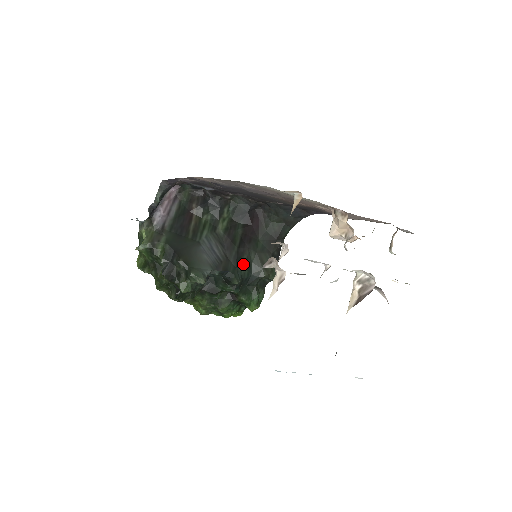
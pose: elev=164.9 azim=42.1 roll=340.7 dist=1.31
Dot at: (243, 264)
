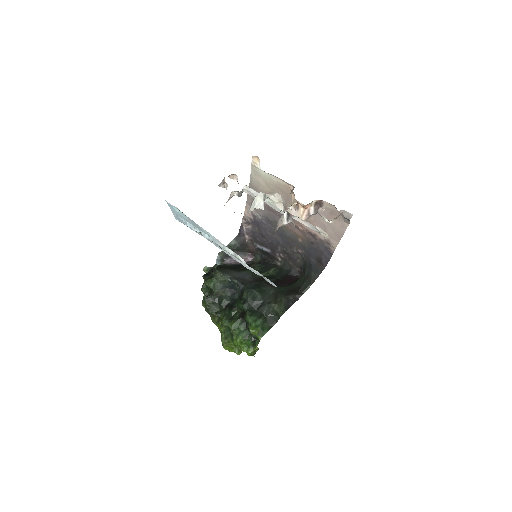
Dot at: (260, 291)
